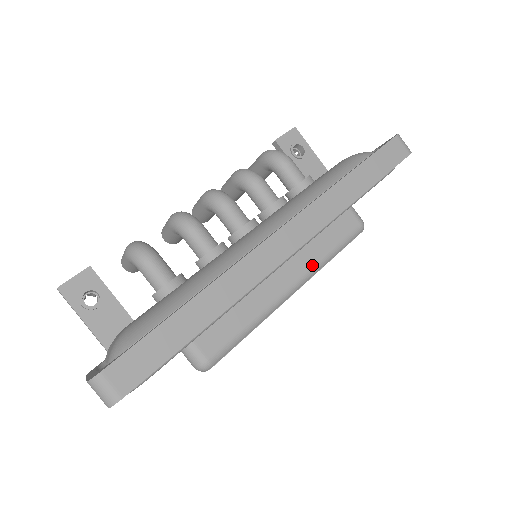
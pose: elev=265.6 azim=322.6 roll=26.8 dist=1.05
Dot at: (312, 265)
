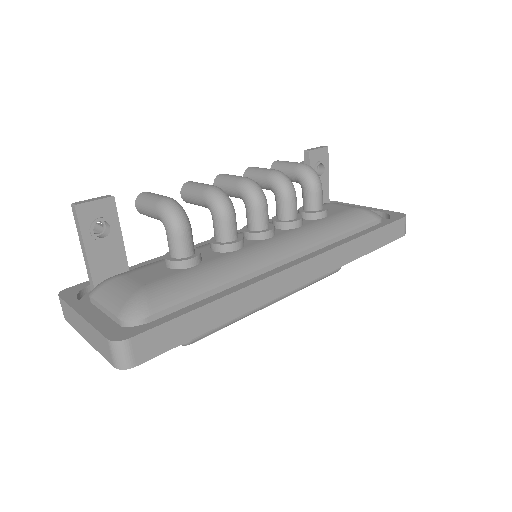
Dot at: occluded
